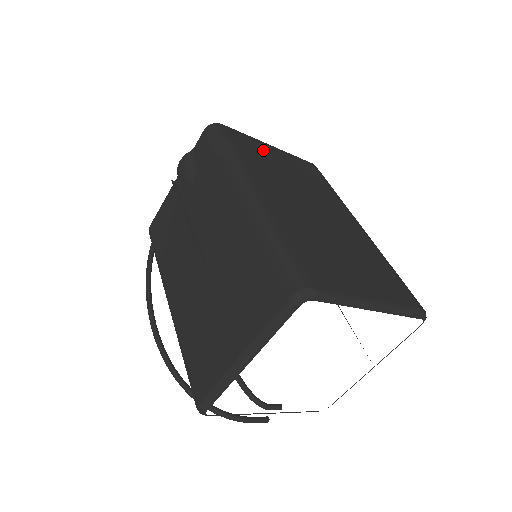
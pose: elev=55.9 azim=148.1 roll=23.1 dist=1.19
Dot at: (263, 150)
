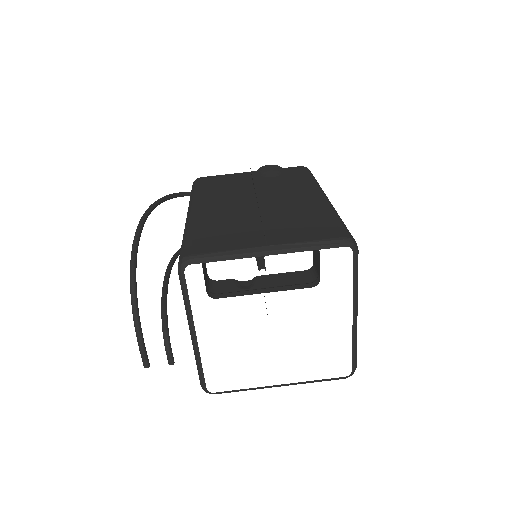
Dot at: occluded
